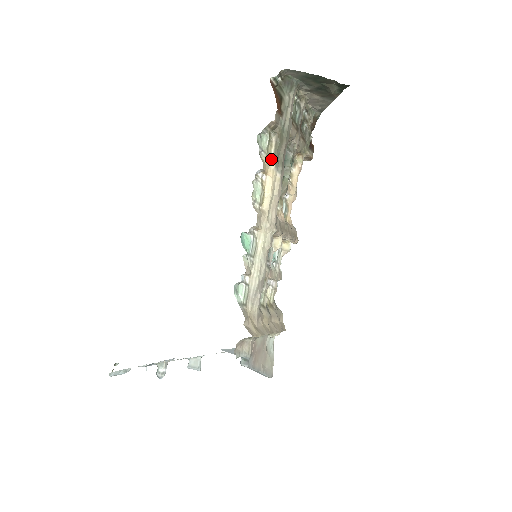
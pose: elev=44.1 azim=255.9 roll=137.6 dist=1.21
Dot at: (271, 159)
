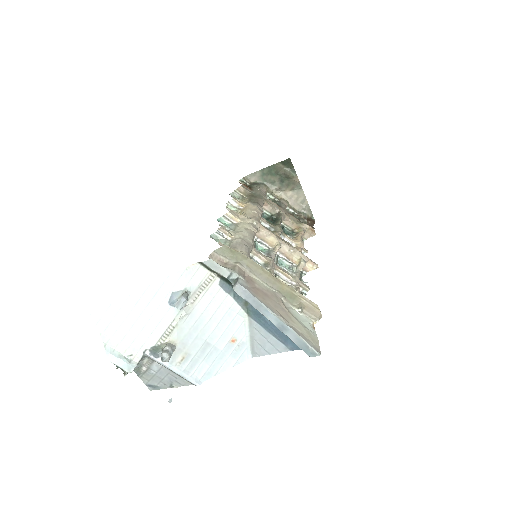
Dot at: (246, 202)
